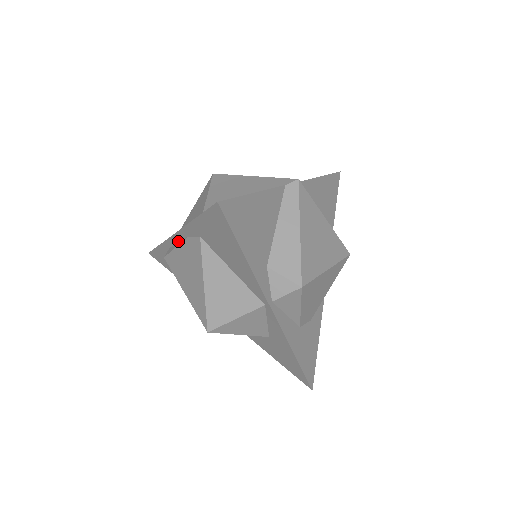
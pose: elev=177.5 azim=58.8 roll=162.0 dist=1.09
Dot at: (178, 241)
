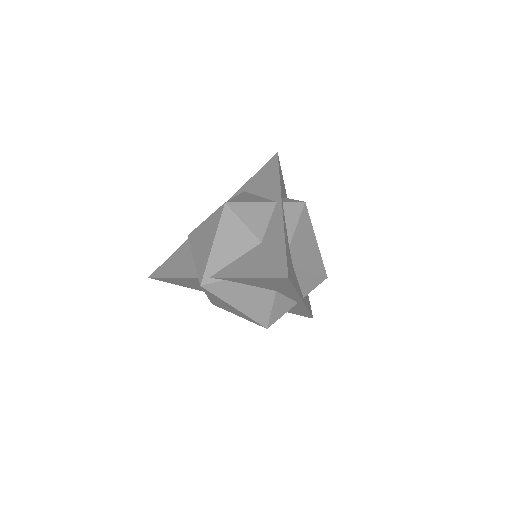
Dot at: occluded
